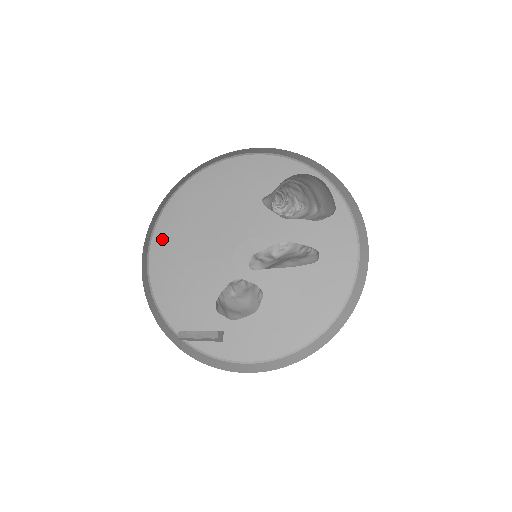
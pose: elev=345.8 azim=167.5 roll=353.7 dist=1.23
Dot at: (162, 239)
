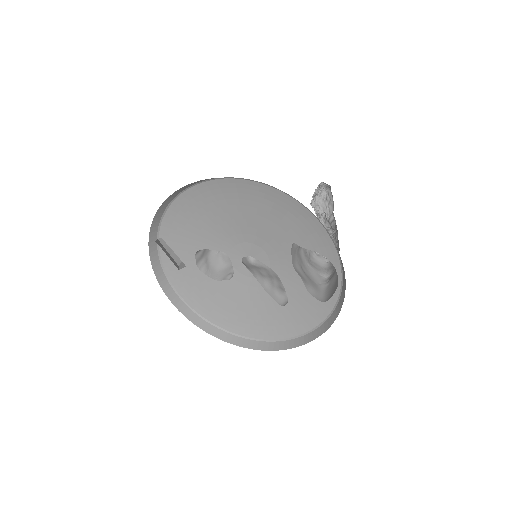
Dot at: (210, 189)
